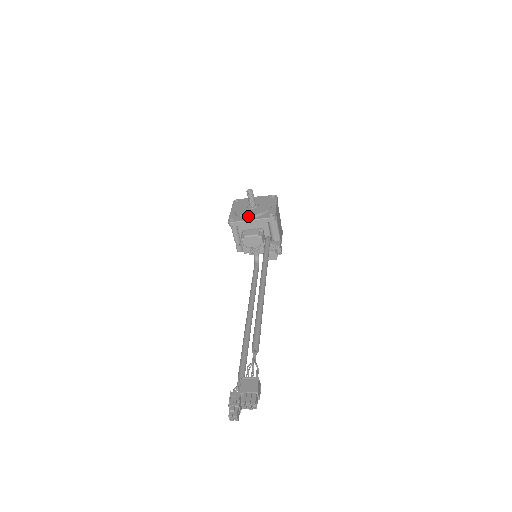
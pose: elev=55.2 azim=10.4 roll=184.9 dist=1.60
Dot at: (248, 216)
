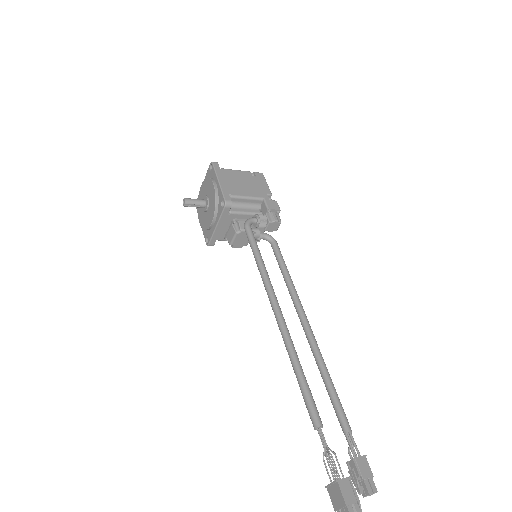
Dot at: (210, 225)
